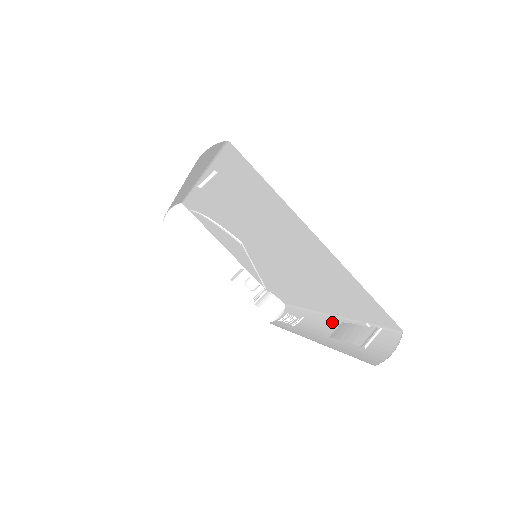
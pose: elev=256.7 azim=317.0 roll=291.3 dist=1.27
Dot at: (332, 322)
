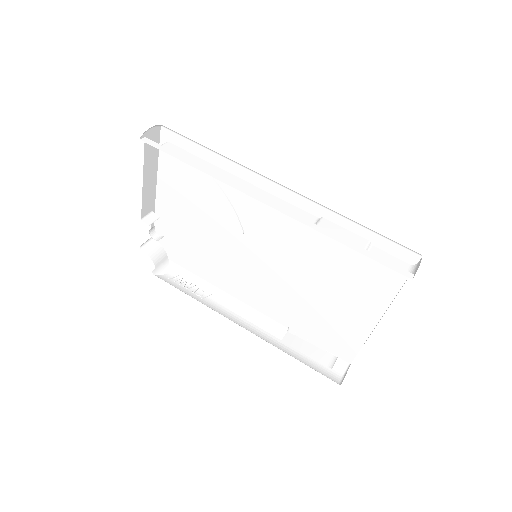
Dot at: (263, 320)
